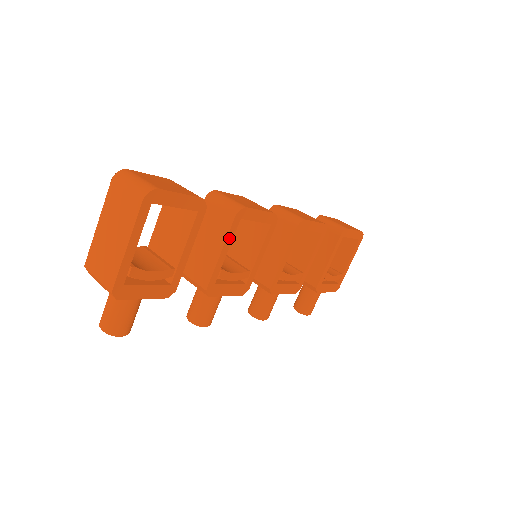
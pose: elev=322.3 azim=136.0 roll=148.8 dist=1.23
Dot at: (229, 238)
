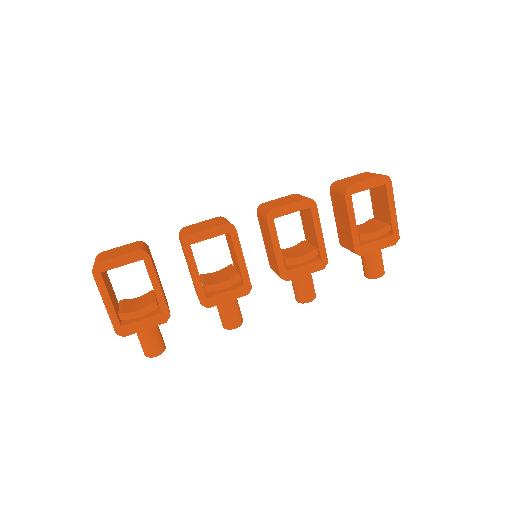
Dot at: (191, 262)
